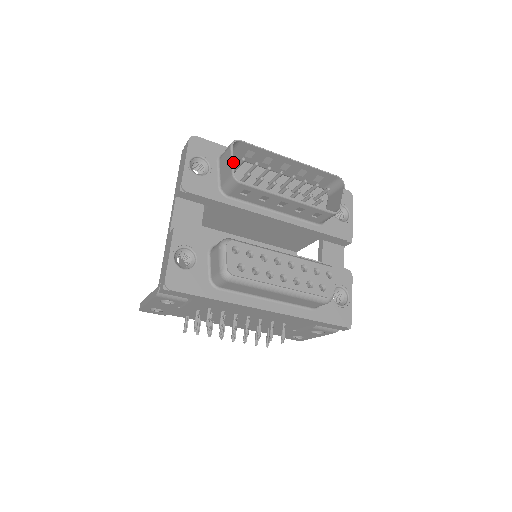
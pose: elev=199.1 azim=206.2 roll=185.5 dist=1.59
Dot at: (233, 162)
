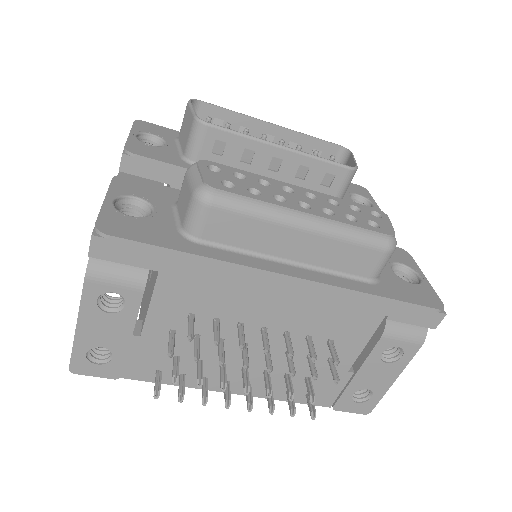
Dot at: (194, 110)
